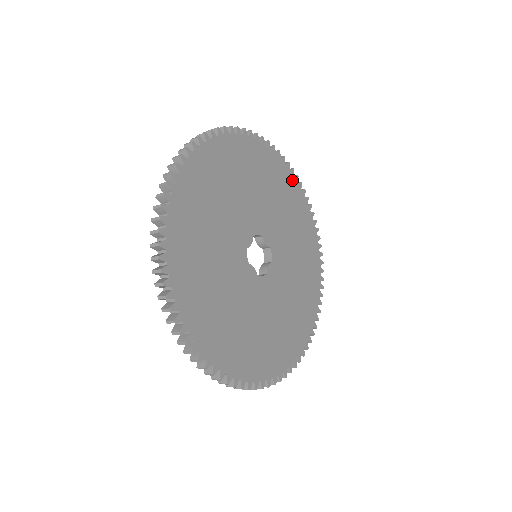
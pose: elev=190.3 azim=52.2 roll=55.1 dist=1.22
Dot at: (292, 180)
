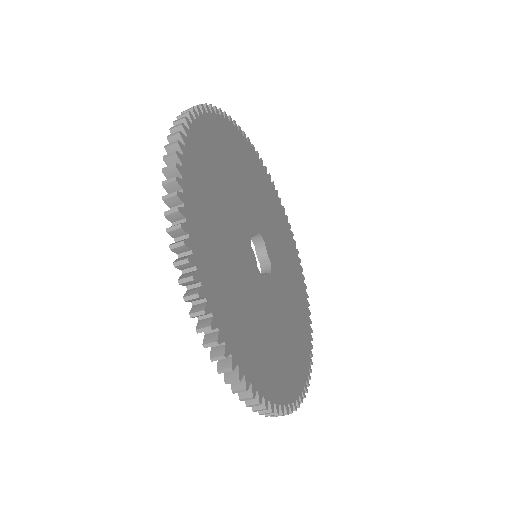
Dot at: (291, 239)
